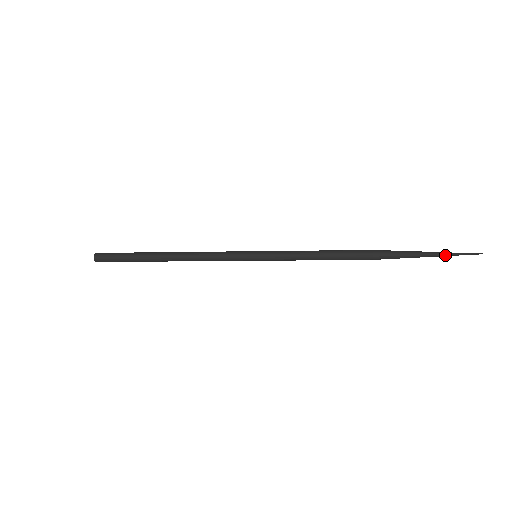
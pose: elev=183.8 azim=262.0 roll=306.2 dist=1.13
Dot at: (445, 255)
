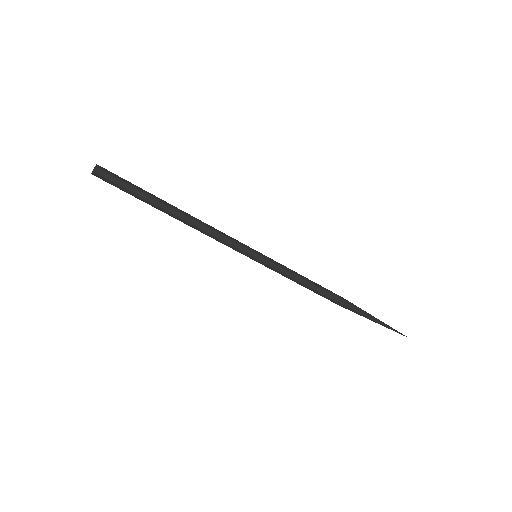
Dot at: (385, 325)
